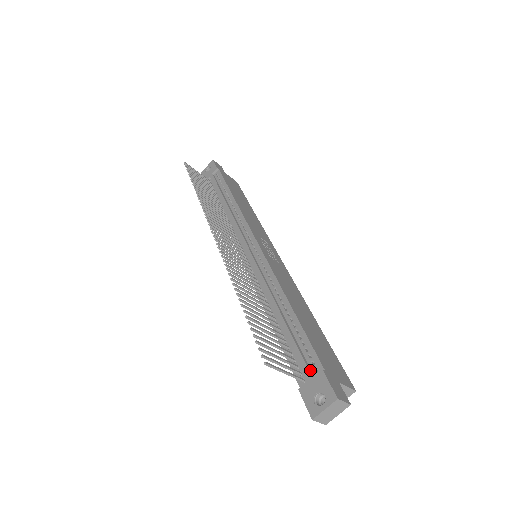
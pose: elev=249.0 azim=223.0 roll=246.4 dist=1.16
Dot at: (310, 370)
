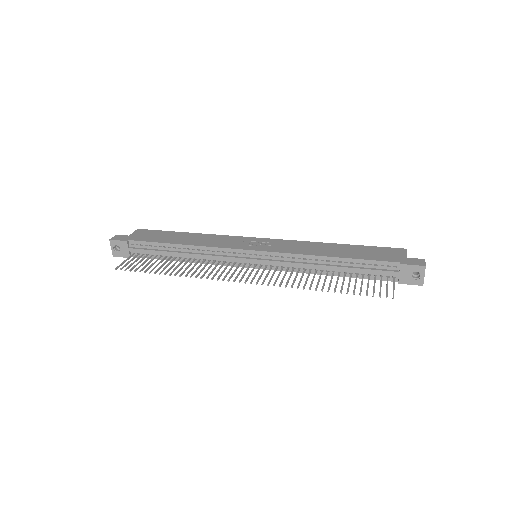
Dot at: (392, 271)
